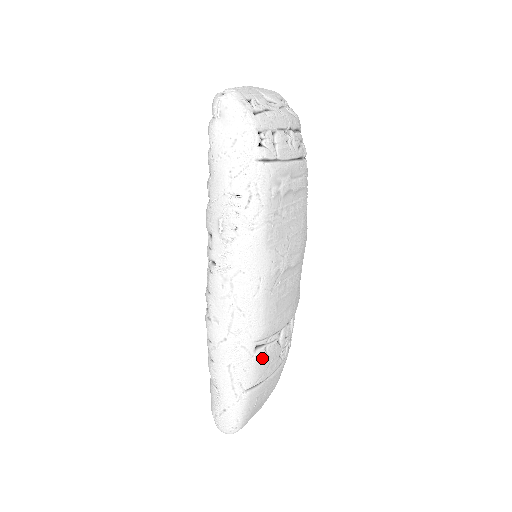
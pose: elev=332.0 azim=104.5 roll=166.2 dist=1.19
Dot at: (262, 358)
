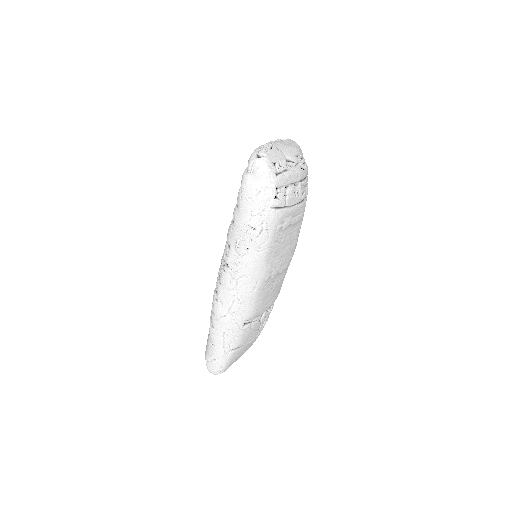
Dot at: (247, 331)
